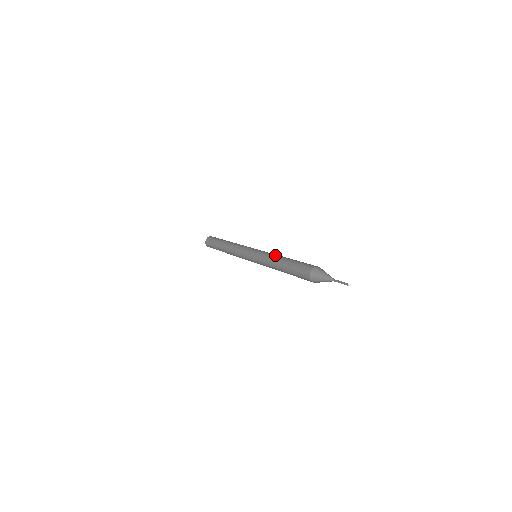
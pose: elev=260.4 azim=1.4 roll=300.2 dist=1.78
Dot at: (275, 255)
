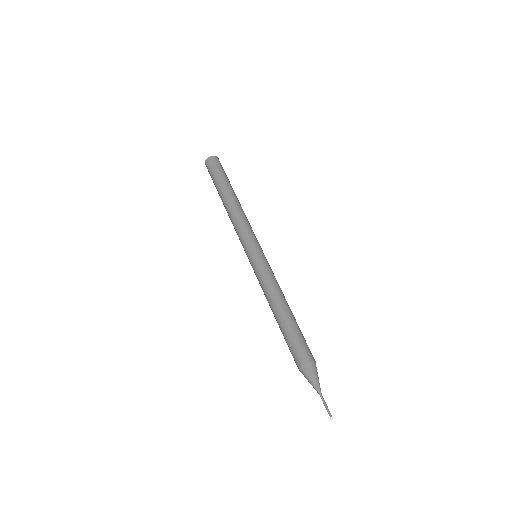
Dot at: (281, 290)
